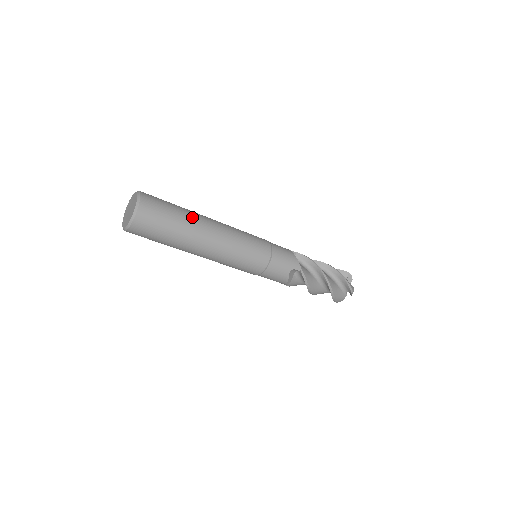
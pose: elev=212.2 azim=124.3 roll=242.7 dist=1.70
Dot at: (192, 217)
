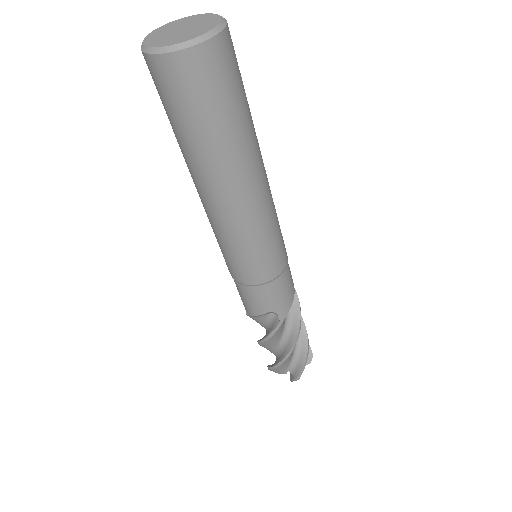
Dot at: occluded
